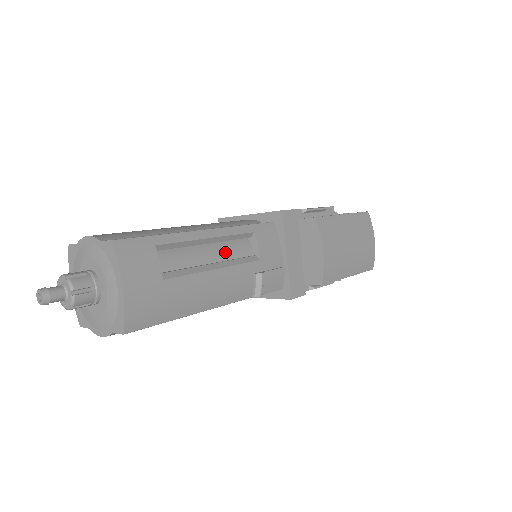
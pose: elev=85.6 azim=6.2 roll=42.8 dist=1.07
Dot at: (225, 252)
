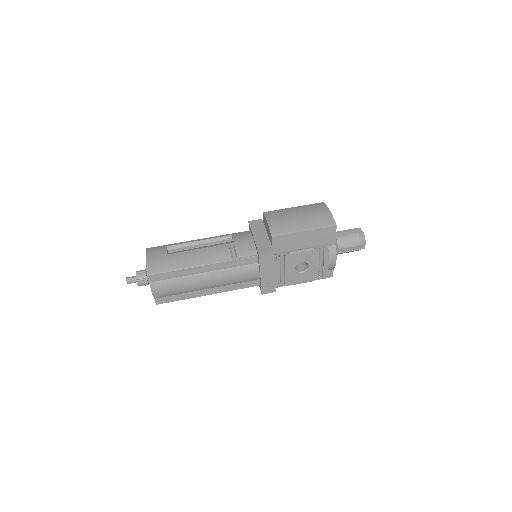
Dot at: occluded
